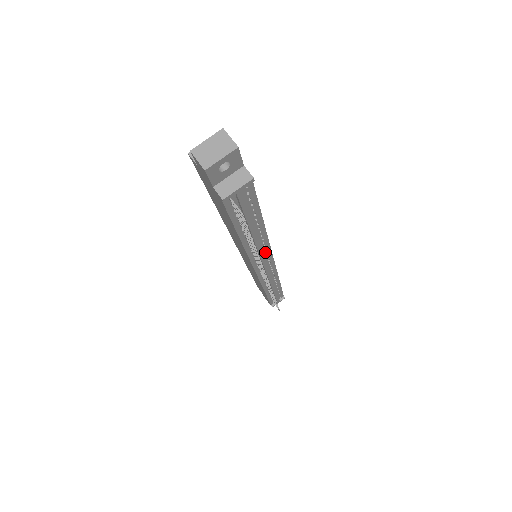
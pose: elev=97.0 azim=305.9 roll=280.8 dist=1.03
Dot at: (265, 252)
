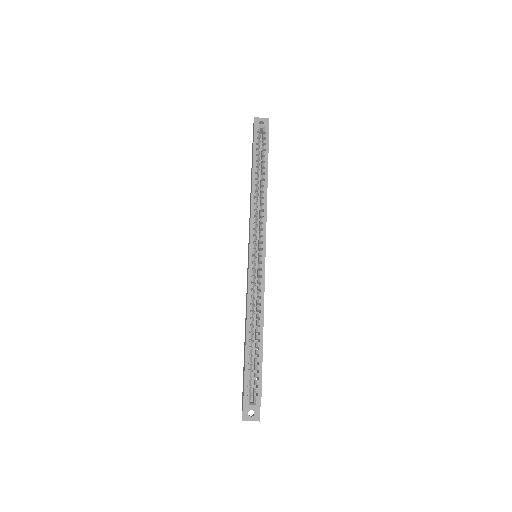
Dot at: occluded
